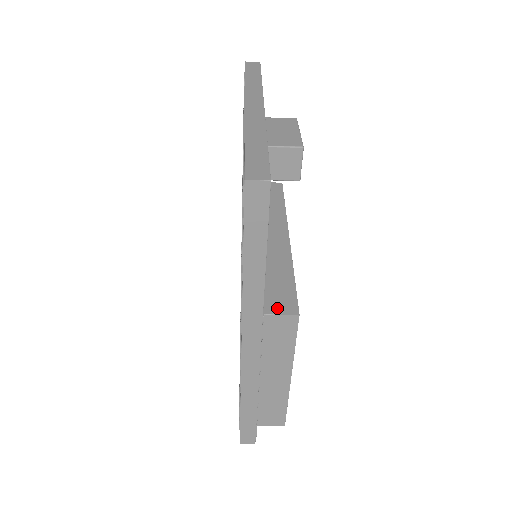
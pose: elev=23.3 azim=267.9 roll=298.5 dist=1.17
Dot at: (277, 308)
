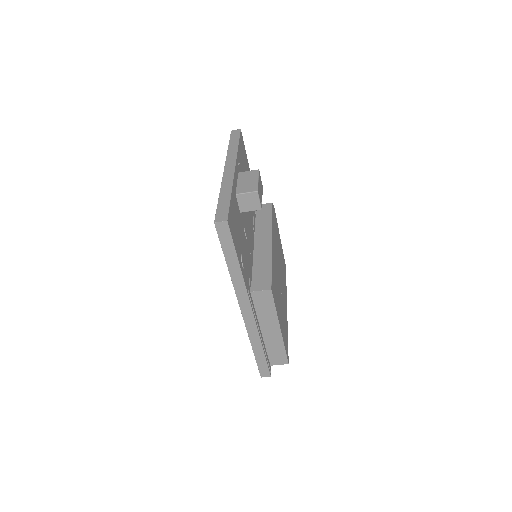
Dot at: (259, 287)
